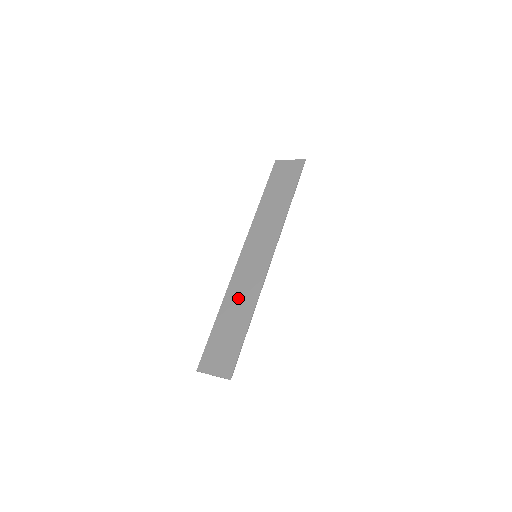
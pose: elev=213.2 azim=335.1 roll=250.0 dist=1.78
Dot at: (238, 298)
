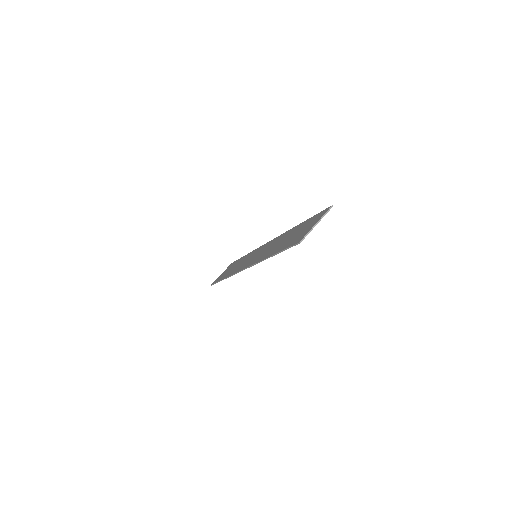
Dot at: (272, 247)
